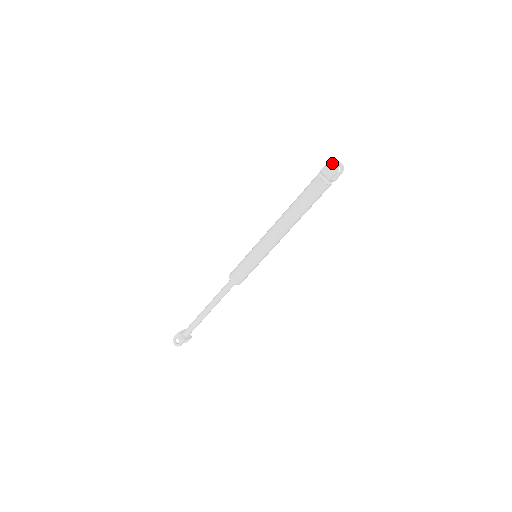
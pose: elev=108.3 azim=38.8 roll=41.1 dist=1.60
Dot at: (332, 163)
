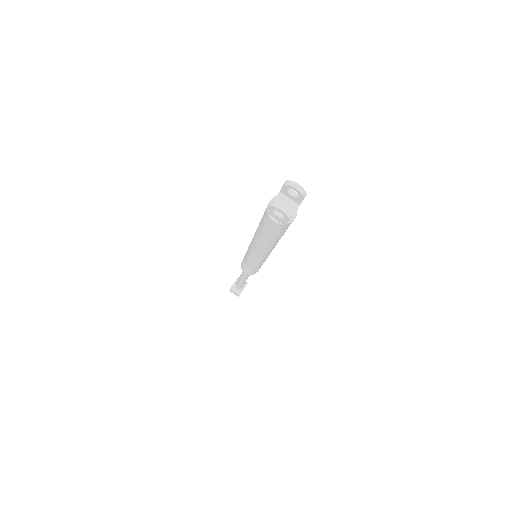
Dot at: (275, 209)
